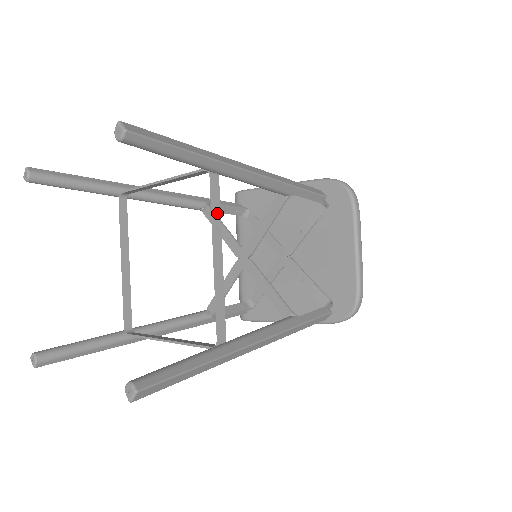
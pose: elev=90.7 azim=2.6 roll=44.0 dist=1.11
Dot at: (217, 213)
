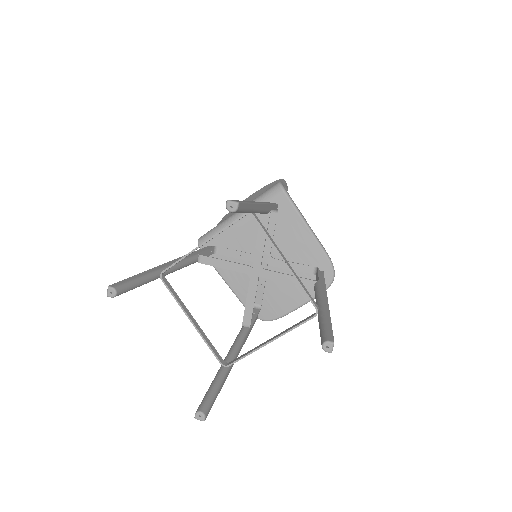
Dot at: (295, 327)
